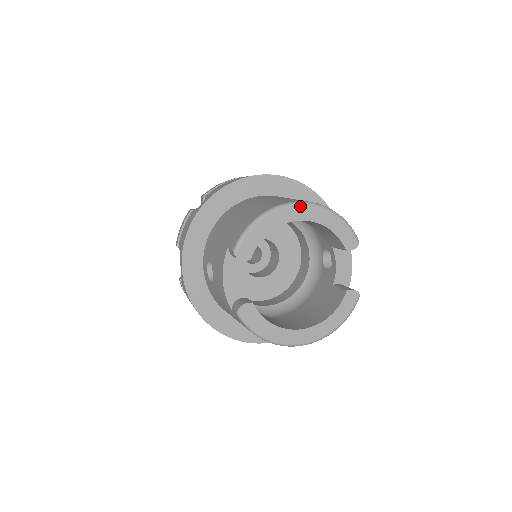
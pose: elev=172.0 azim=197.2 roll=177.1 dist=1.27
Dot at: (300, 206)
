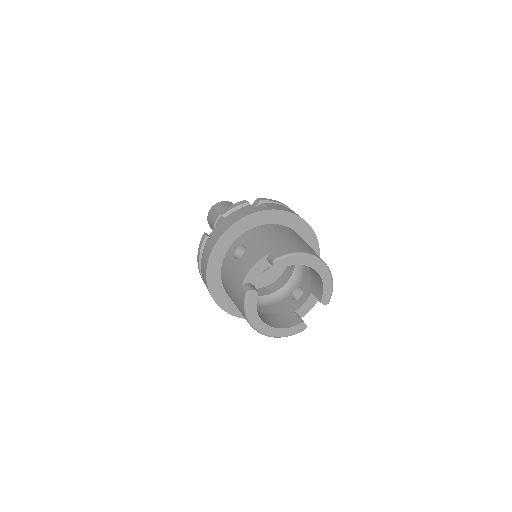
Dot at: (322, 263)
